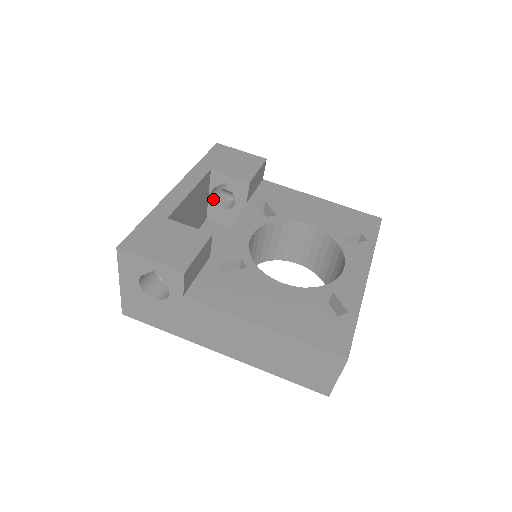
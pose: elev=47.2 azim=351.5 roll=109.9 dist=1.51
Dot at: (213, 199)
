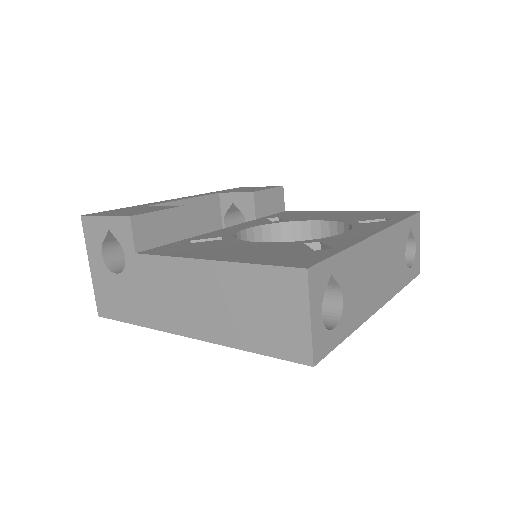
Dot at: occluded
